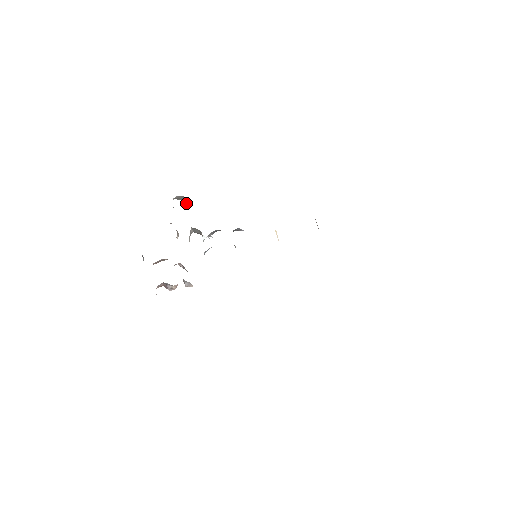
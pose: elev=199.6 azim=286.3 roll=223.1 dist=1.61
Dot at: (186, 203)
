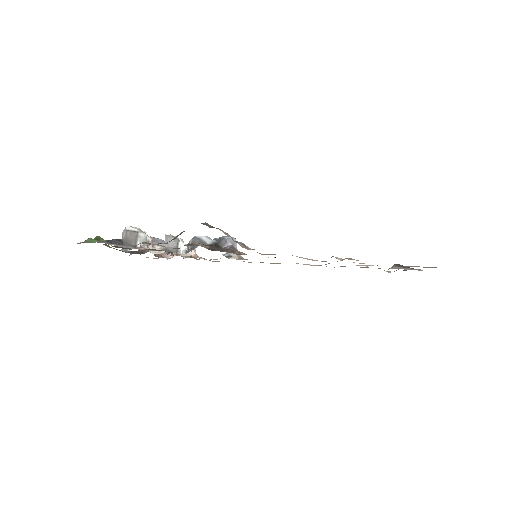
Dot at: occluded
